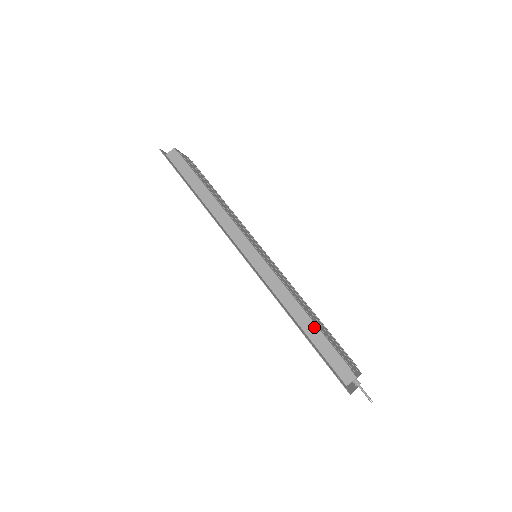
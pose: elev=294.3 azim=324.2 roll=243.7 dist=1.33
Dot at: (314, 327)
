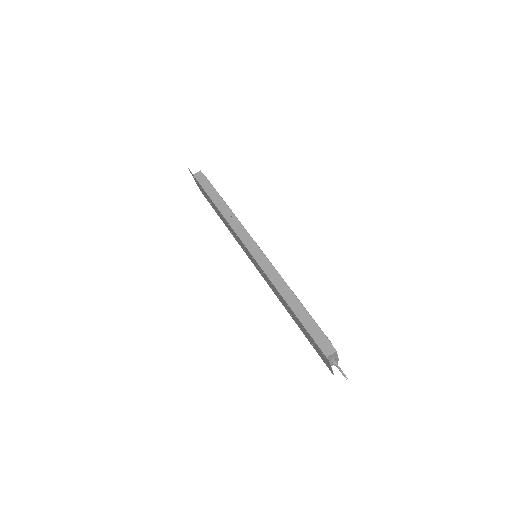
Dot at: (302, 308)
